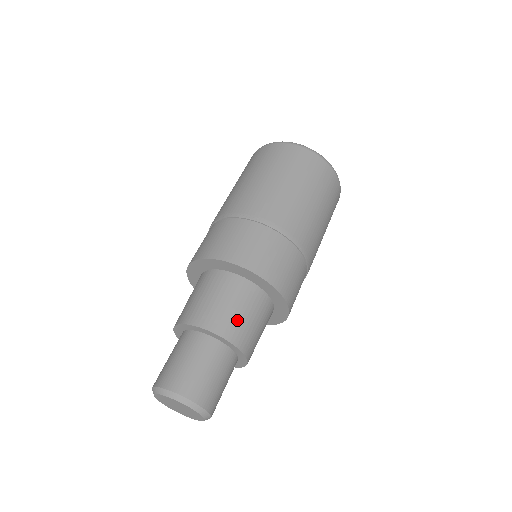
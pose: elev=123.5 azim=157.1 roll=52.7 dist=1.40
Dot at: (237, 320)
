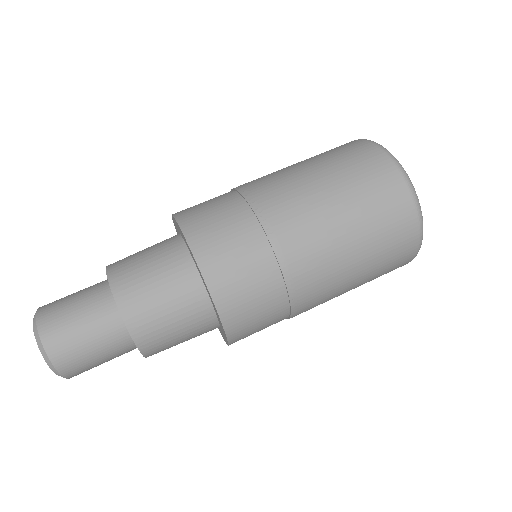
Dot at: (157, 320)
